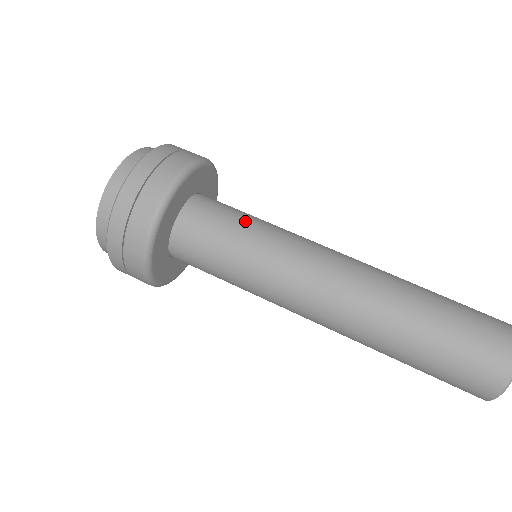
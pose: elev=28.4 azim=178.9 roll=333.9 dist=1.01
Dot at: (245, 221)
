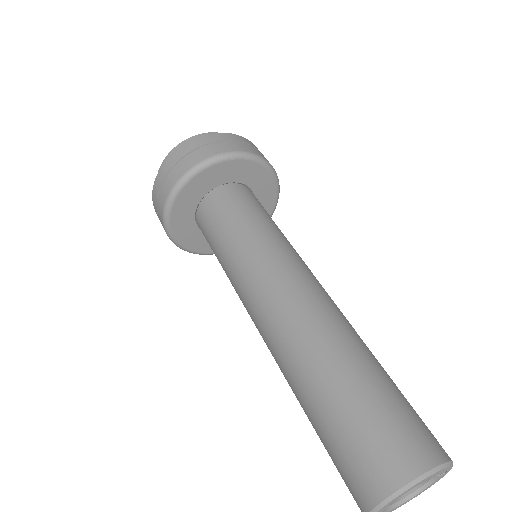
Dot at: (252, 218)
